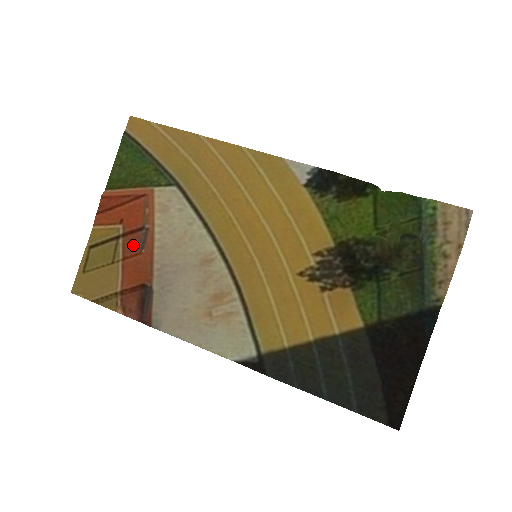
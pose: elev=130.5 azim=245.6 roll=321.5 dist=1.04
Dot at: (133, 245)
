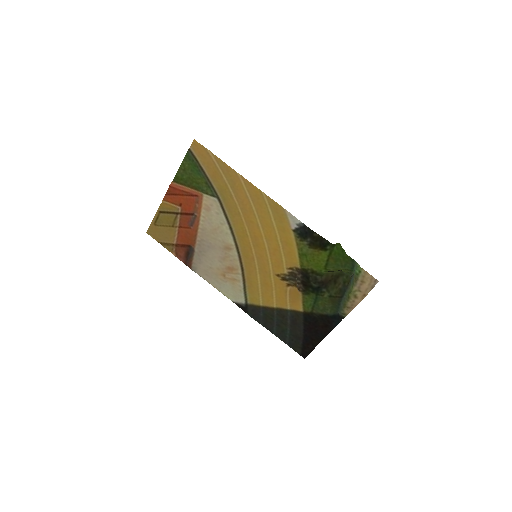
Dot at: (186, 222)
